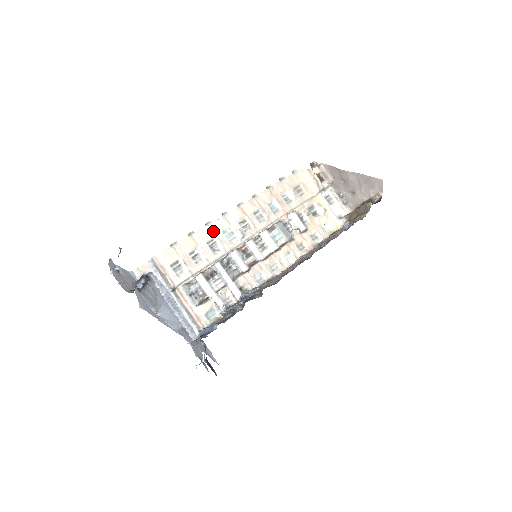
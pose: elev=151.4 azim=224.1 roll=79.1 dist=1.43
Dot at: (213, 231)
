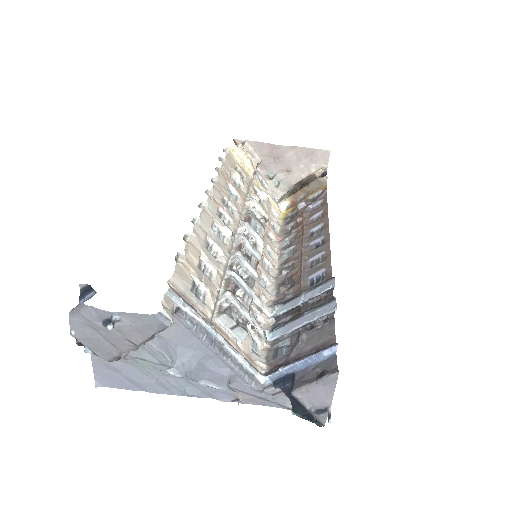
Dot at: (204, 231)
